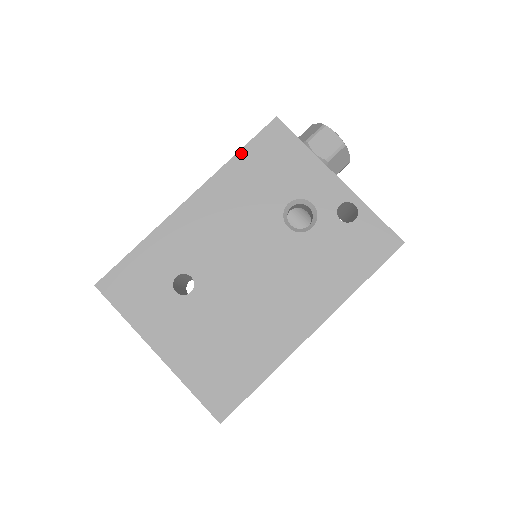
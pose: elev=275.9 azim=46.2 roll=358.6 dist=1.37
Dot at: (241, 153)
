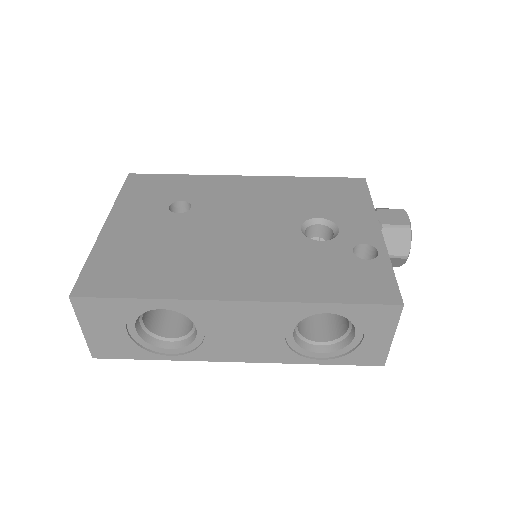
Dot at: (315, 178)
